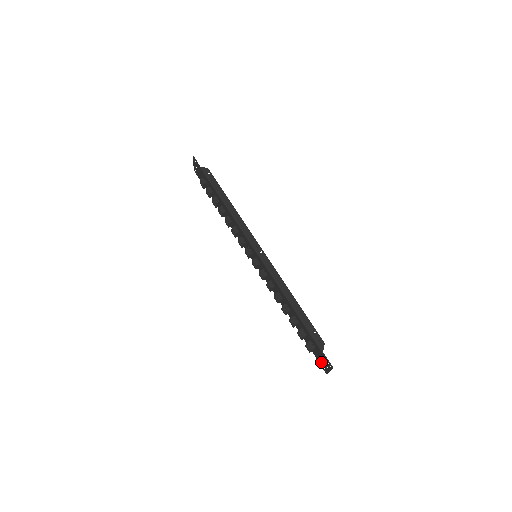
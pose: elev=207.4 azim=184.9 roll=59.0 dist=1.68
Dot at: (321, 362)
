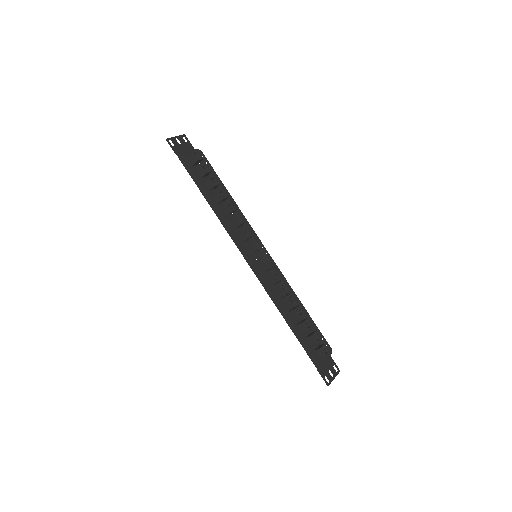
Dot at: (329, 365)
